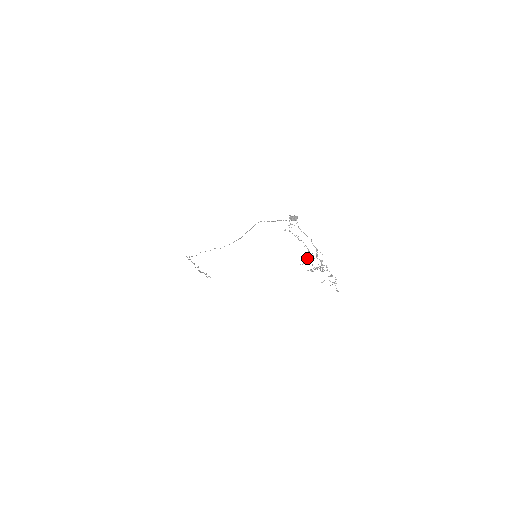
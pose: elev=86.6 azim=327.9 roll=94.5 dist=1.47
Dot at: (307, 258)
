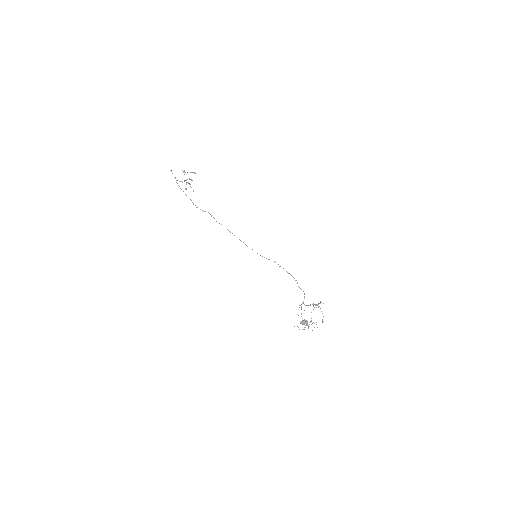
Dot at: occluded
